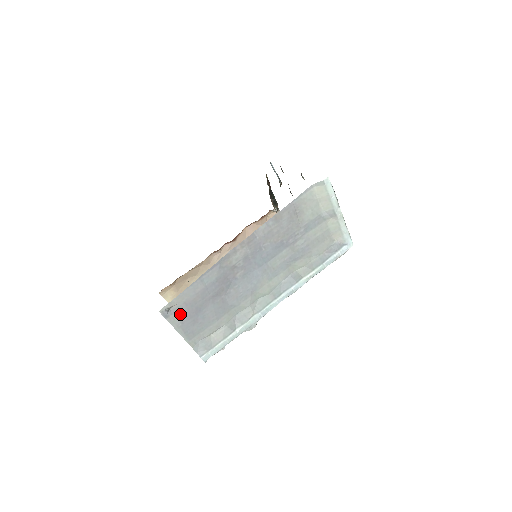
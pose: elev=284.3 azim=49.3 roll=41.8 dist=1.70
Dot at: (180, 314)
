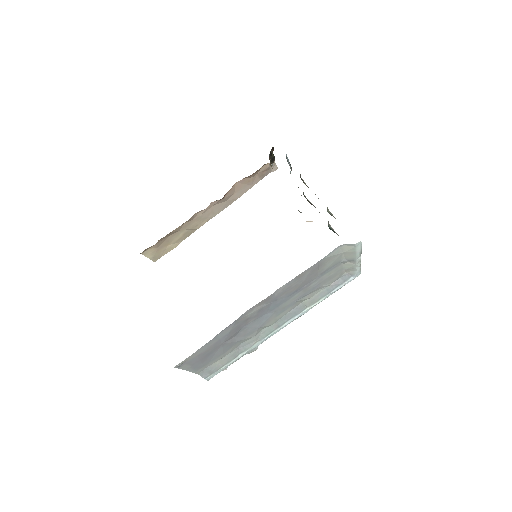
Dot at: (192, 362)
